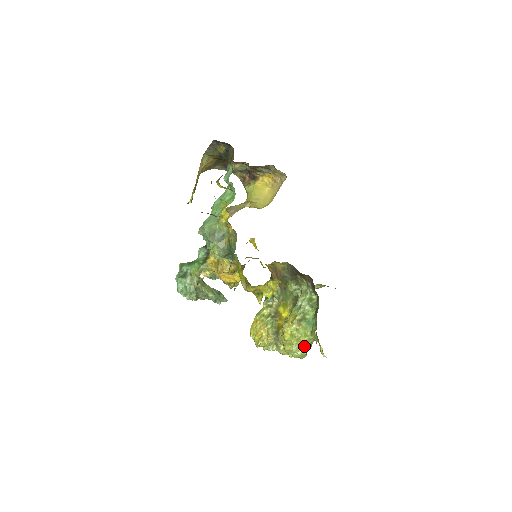
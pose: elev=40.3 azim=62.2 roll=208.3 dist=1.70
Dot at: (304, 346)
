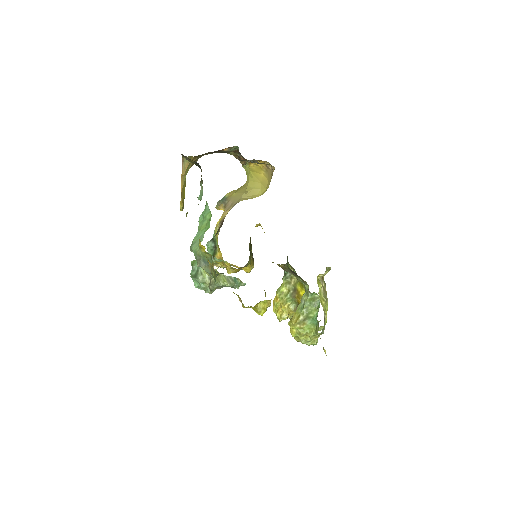
Dot at: (312, 338)
